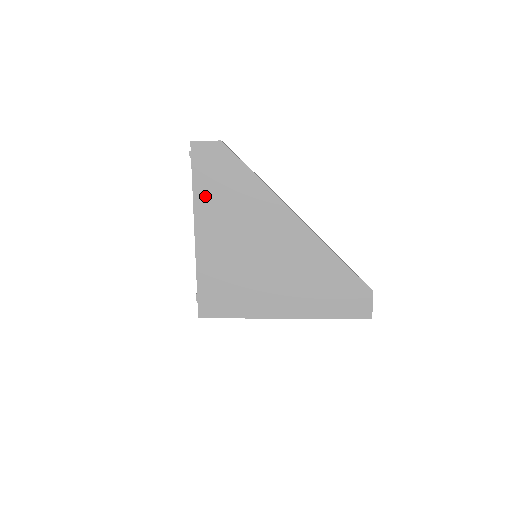
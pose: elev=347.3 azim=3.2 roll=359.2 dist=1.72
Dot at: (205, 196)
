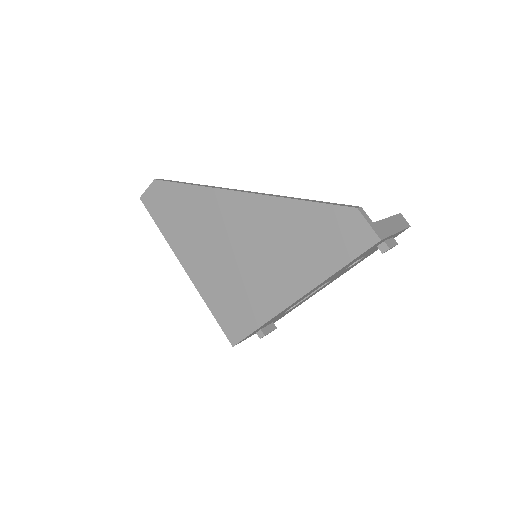
Dot at: (172, 232)
